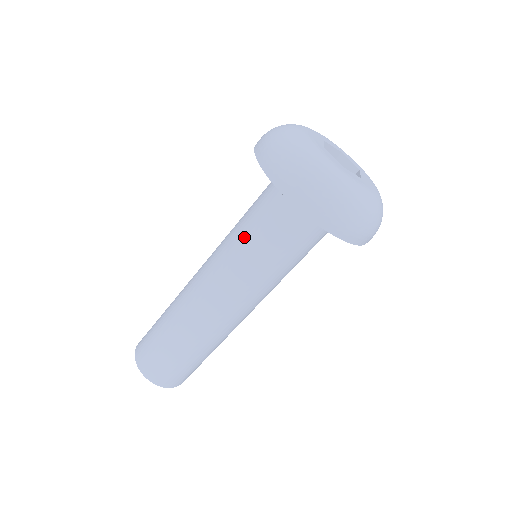
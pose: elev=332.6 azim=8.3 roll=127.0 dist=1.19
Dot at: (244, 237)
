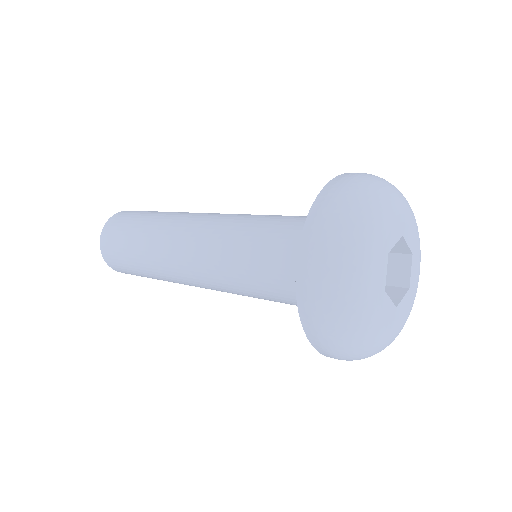
Dot at: (249, 245)
